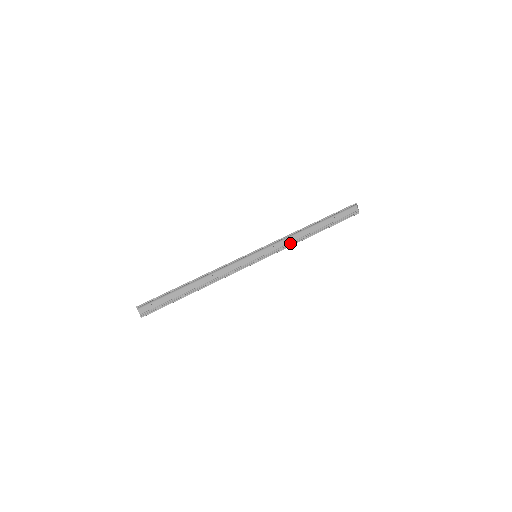
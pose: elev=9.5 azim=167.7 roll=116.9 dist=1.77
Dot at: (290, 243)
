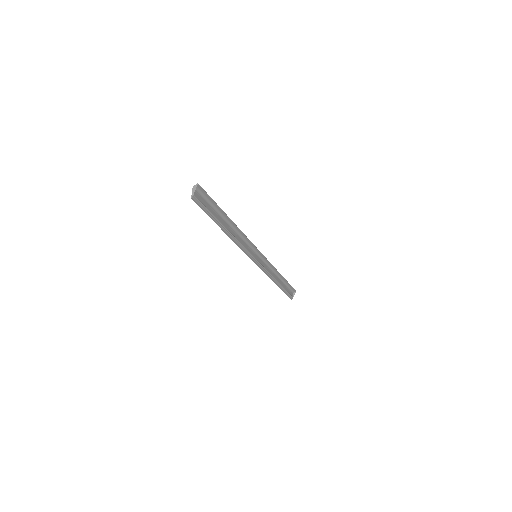
Dot at: (270, 273)
